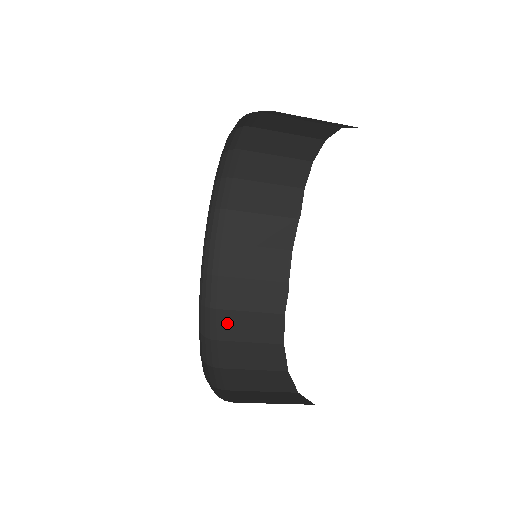
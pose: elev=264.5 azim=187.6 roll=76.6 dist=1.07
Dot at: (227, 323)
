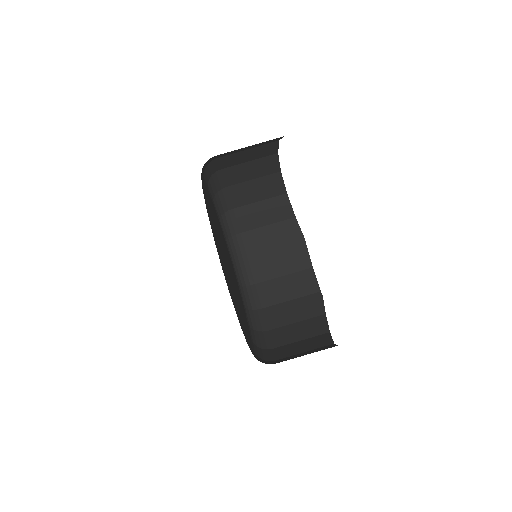
Dot at: (279, 336)
